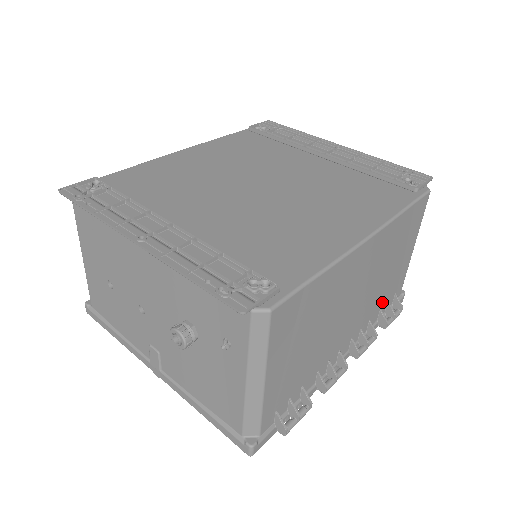
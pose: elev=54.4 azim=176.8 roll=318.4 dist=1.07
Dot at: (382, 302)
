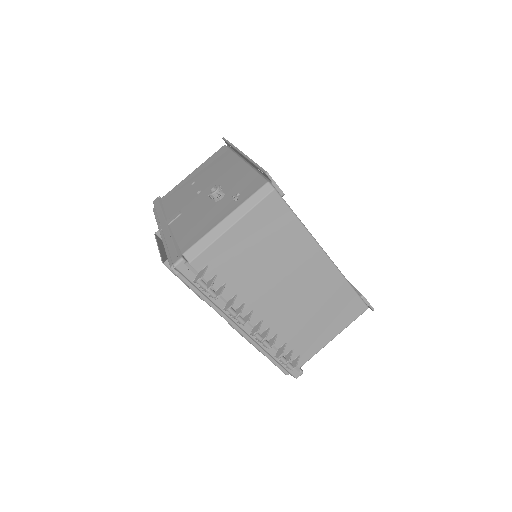
Dot at: (292, 339)
